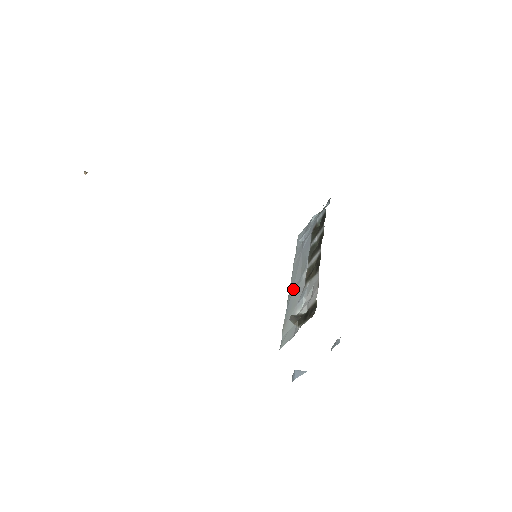
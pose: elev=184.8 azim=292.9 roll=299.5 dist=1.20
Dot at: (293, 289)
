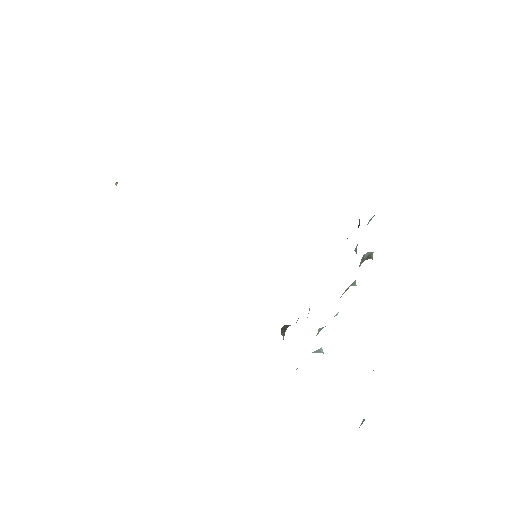
Dot at: occluded
